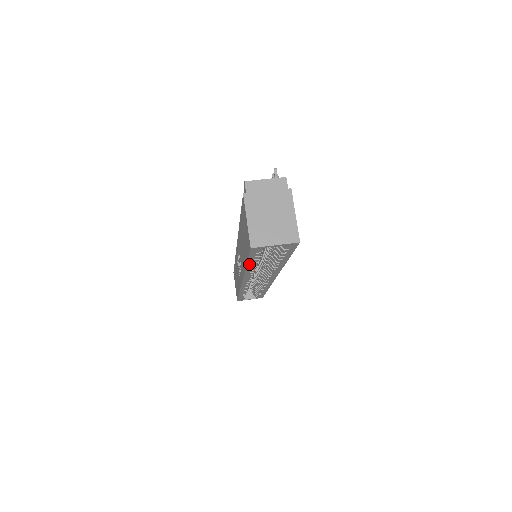
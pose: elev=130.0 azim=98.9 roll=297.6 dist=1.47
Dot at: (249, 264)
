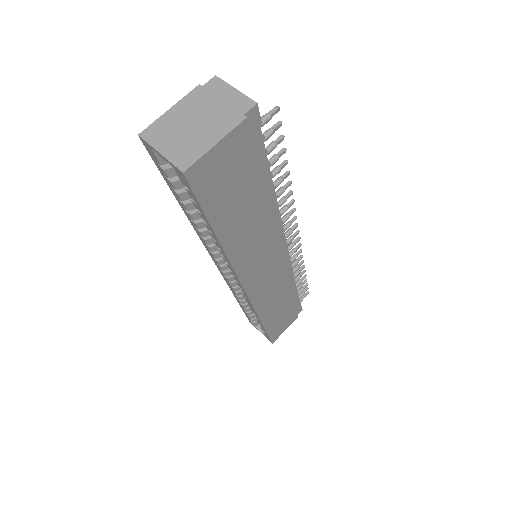
Dot at: (179, 201)
